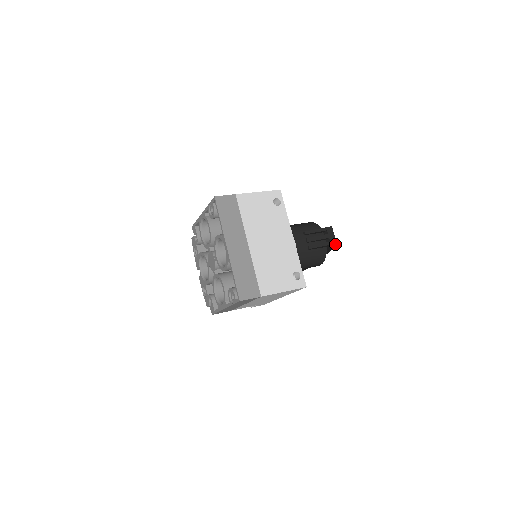
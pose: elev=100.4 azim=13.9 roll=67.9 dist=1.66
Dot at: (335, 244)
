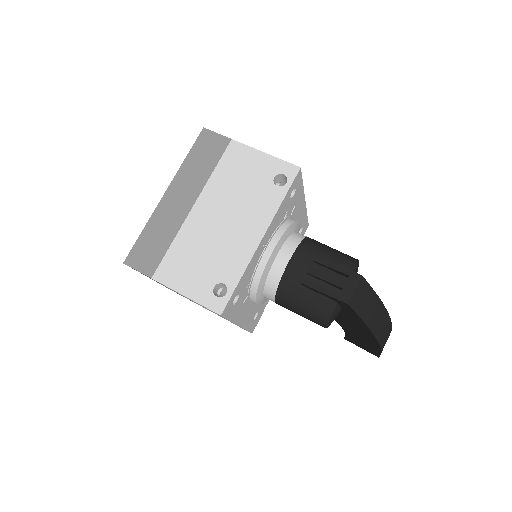
Dot at: (349, 305)
